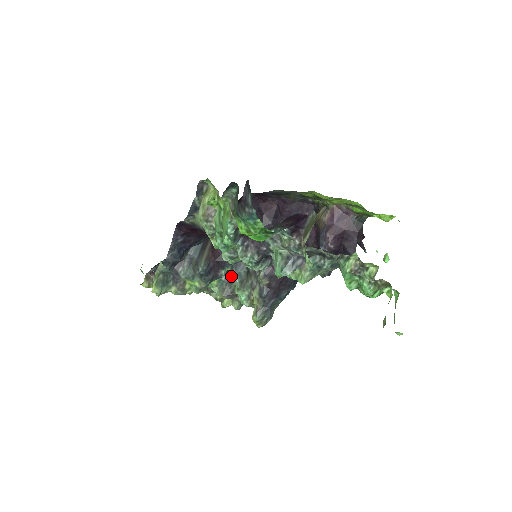
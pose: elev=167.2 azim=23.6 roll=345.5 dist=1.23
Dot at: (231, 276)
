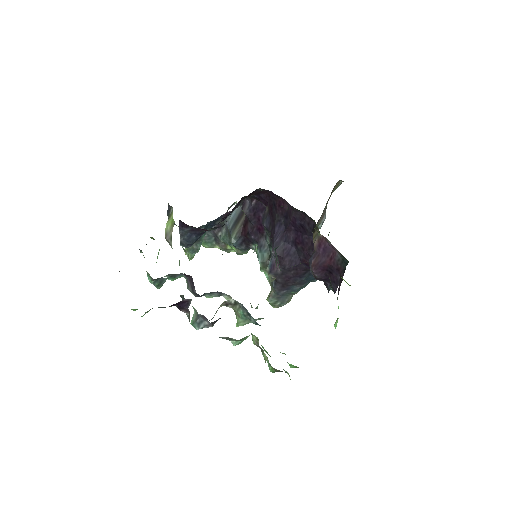
Dot at: occluded
